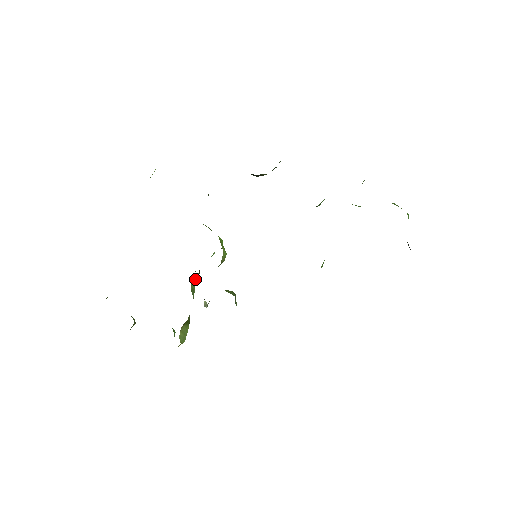
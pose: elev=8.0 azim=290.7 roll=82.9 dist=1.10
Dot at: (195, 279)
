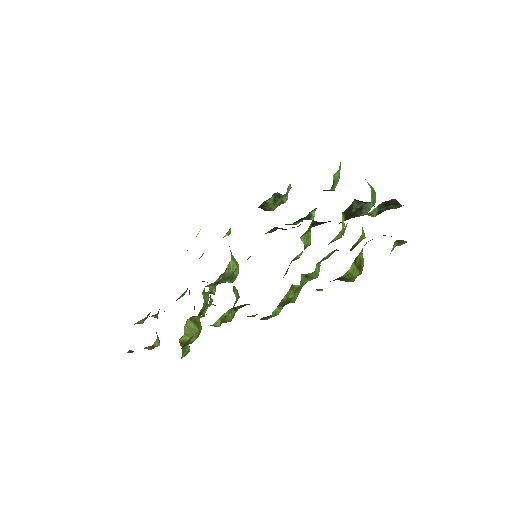
Dot at: (210, 292)
